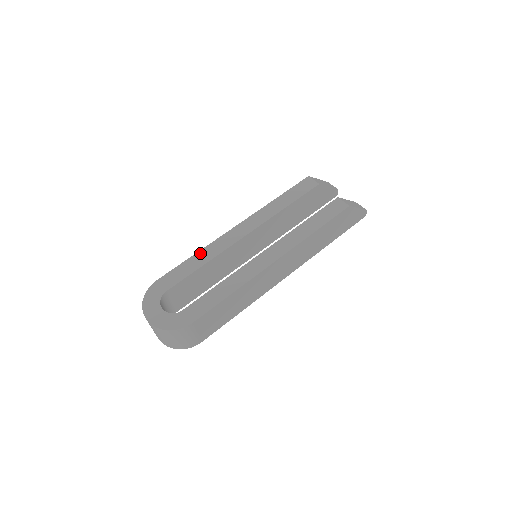
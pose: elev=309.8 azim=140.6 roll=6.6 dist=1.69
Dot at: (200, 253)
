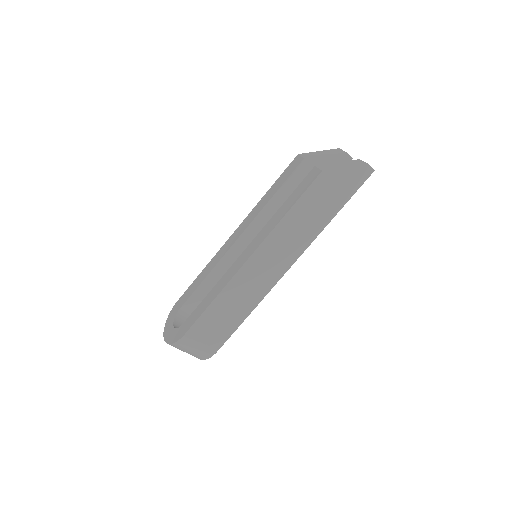
Dot at: (206, 268)
